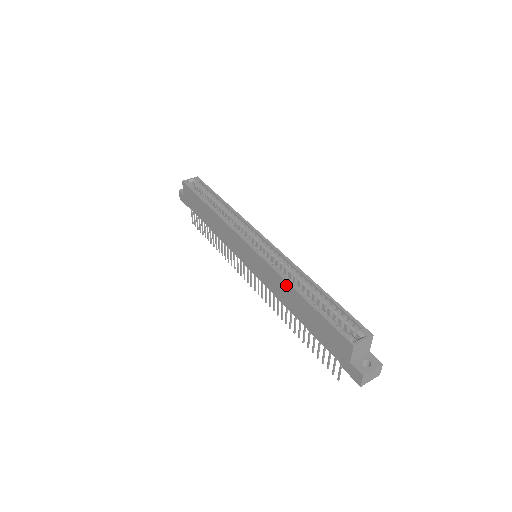
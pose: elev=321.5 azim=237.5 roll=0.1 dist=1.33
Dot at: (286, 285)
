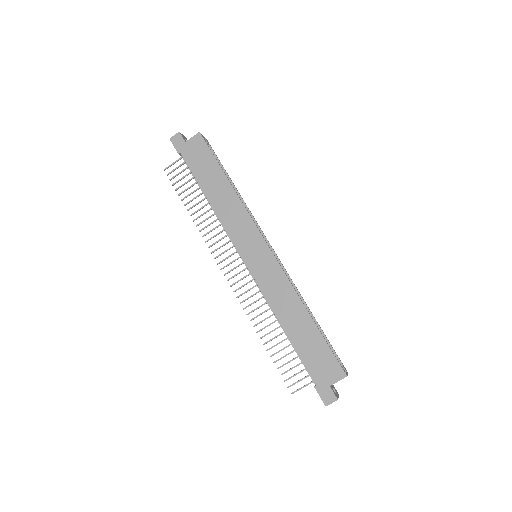
Dot at: (297, 301)
